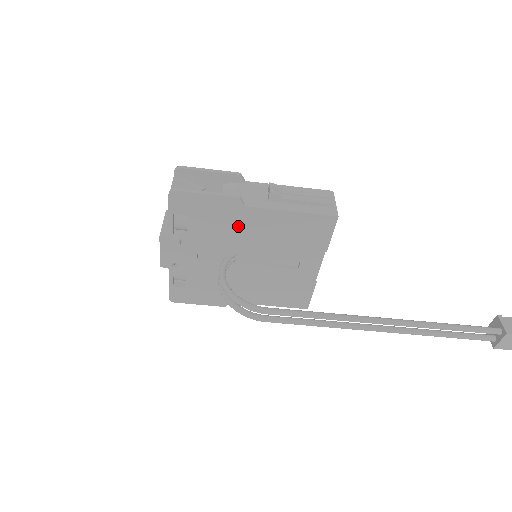
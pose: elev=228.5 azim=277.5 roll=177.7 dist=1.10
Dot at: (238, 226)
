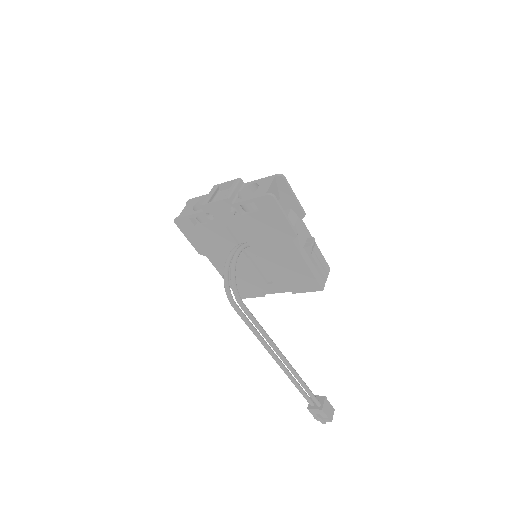
Dot at: (274, 242)
